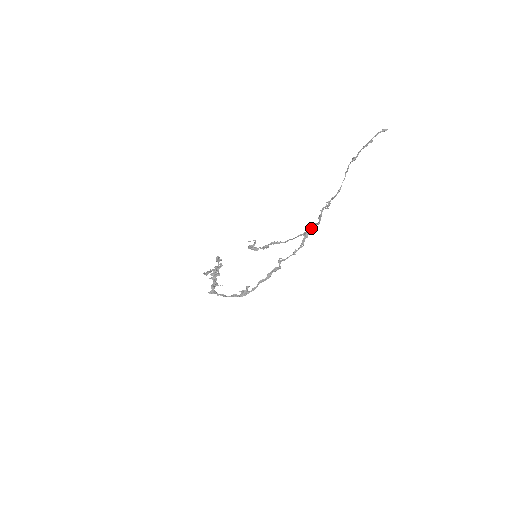
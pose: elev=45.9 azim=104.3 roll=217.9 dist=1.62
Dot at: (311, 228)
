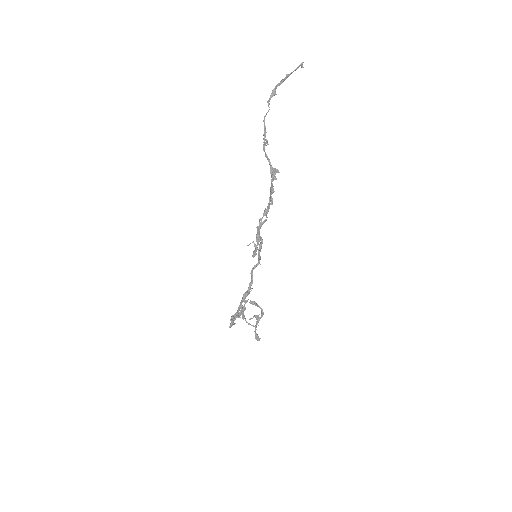
Dot at: (272, 179)
